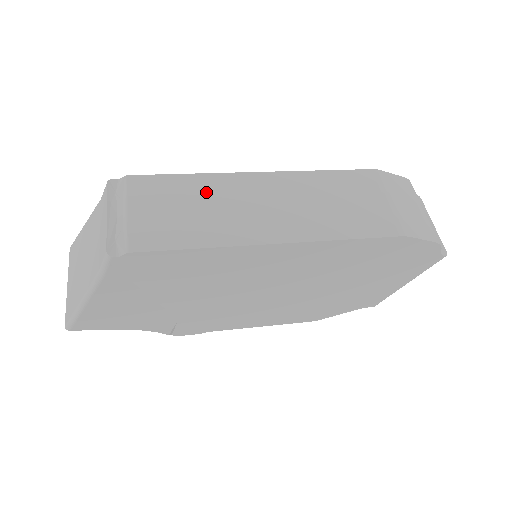
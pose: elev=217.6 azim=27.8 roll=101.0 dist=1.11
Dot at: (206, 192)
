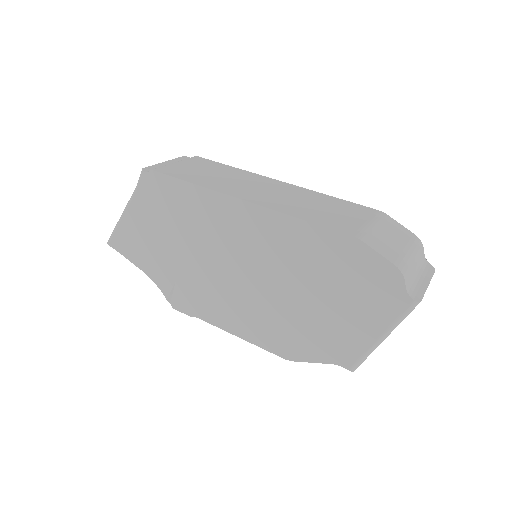
Dot at: (232, 174)
